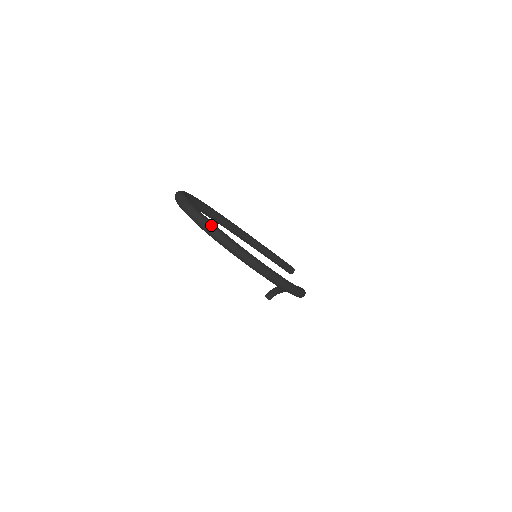
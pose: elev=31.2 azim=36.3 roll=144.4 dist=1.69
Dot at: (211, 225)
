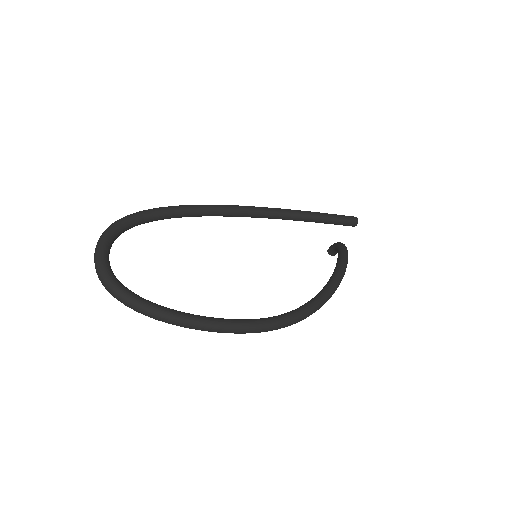
Dot at: (121, 296)
